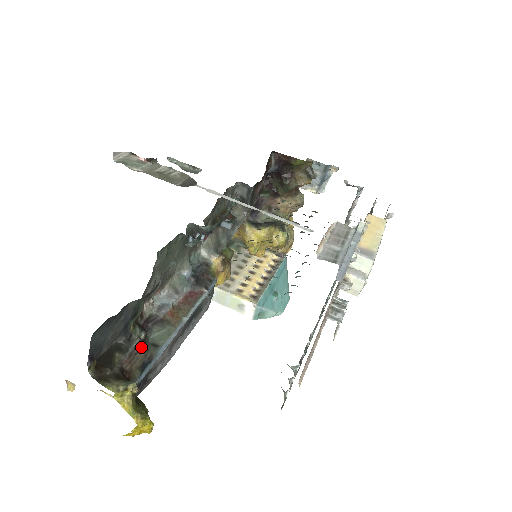
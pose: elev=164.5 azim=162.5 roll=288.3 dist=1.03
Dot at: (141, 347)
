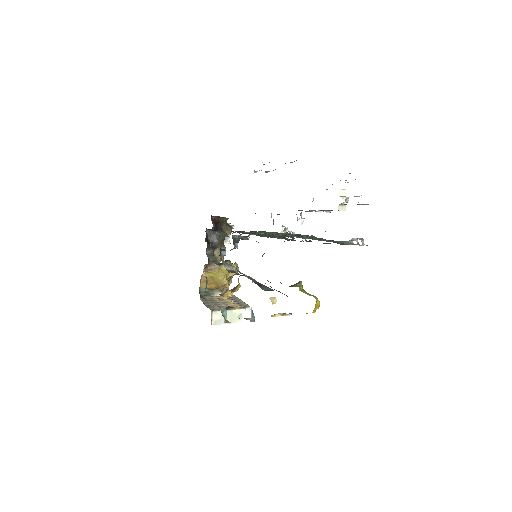
Dot at: occluded
